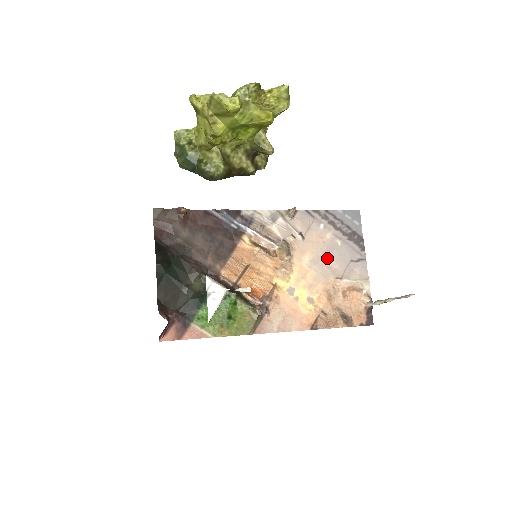
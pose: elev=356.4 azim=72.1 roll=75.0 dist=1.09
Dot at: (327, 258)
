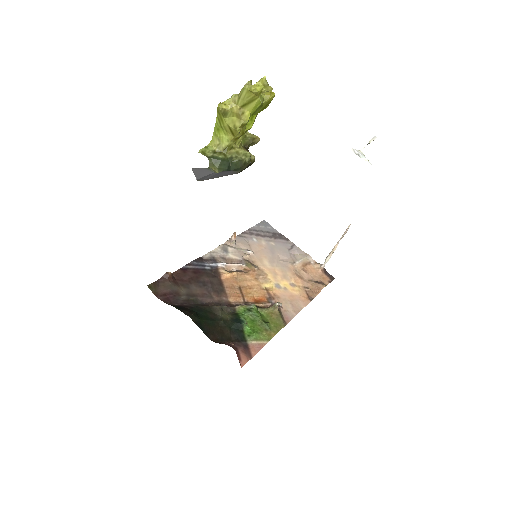
Dot at: (276, 256)
